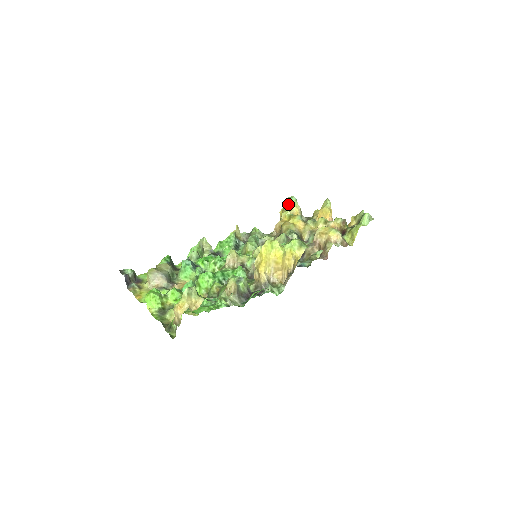
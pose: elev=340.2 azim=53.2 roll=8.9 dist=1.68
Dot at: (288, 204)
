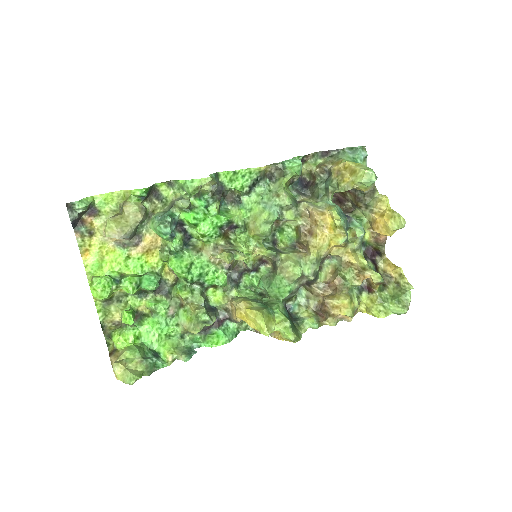
Dot at: (358, 183)
